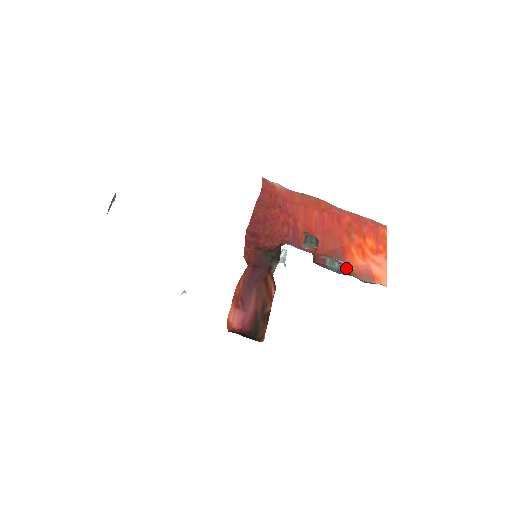
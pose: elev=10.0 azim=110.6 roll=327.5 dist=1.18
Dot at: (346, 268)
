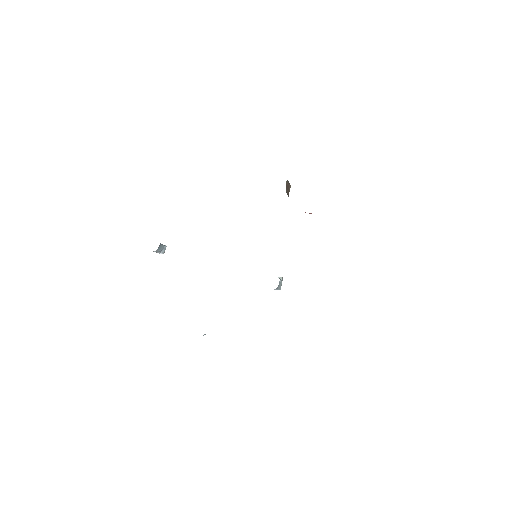
Dot at: occluded
